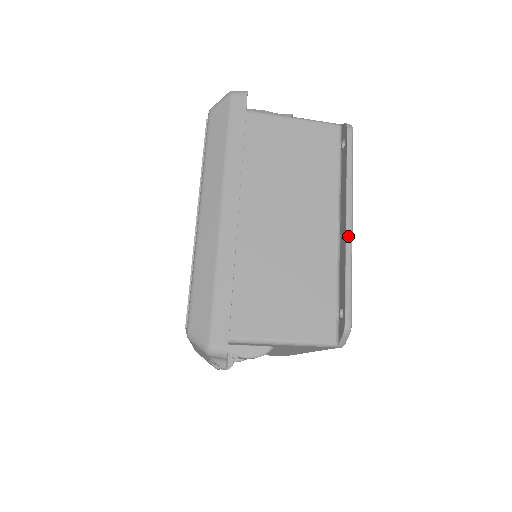
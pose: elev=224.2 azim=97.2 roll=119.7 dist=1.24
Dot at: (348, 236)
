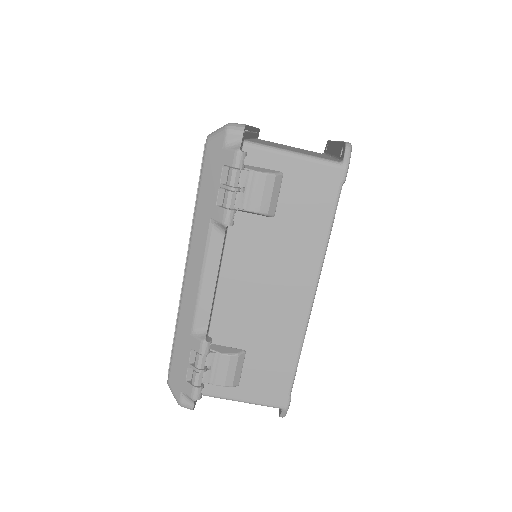
Dot at: occluded
